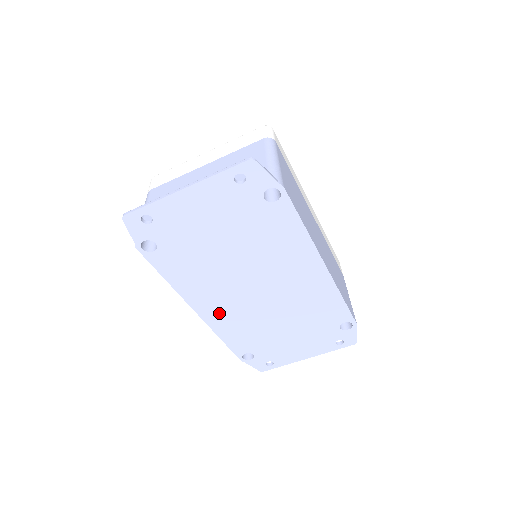
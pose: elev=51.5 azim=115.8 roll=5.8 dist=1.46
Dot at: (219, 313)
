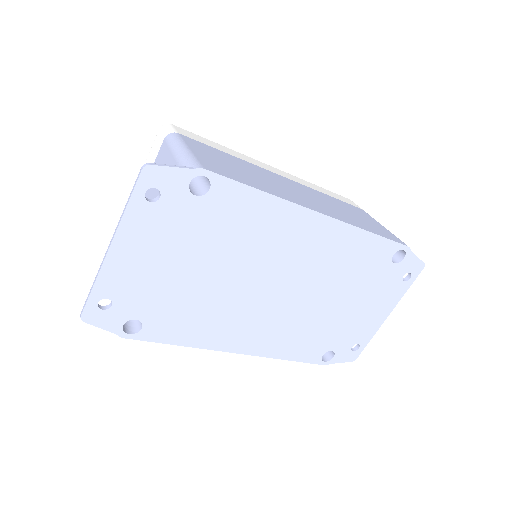
Dot at: (260, 338)
